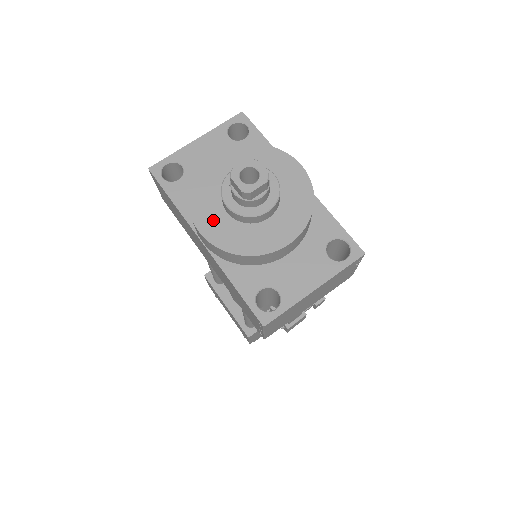
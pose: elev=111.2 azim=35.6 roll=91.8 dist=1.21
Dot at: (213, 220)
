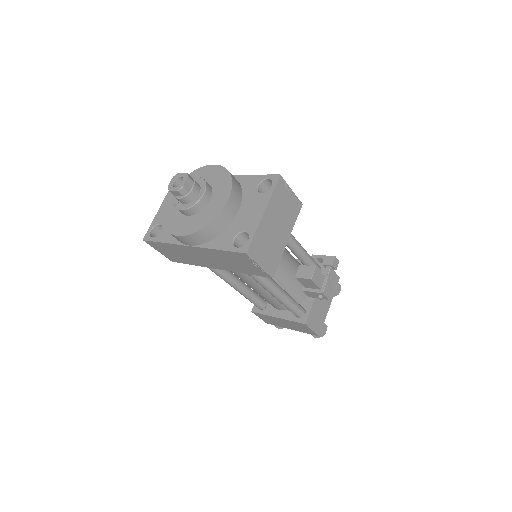
Dot at: (182, 225)
